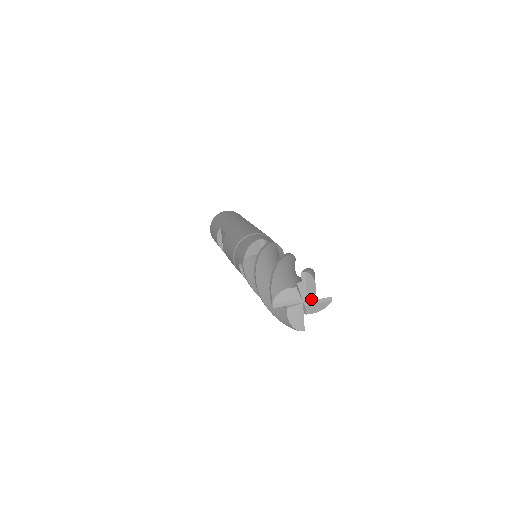
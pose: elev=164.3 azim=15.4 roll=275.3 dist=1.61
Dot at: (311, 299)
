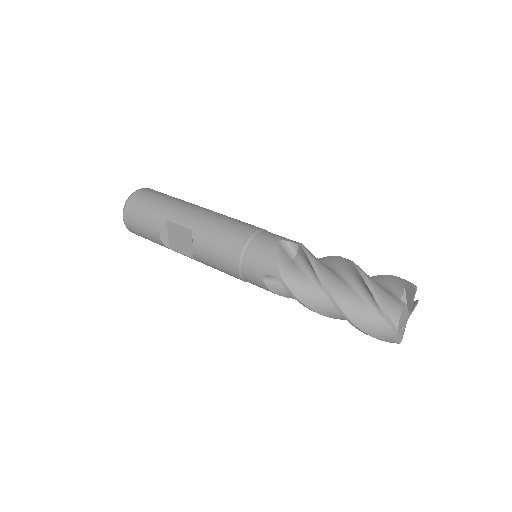
Dot at: occluded
